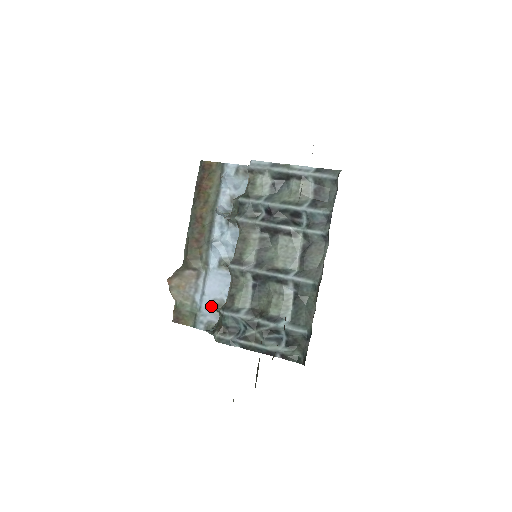
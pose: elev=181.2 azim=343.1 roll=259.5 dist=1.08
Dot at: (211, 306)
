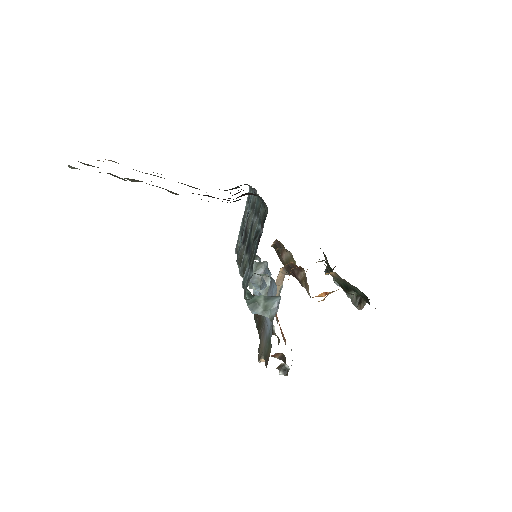
Dot at: occluded
